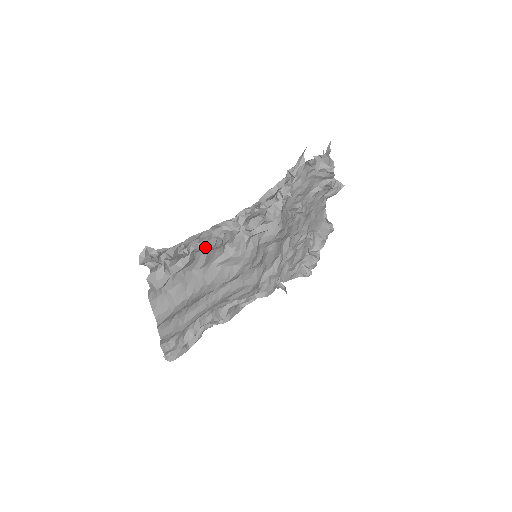
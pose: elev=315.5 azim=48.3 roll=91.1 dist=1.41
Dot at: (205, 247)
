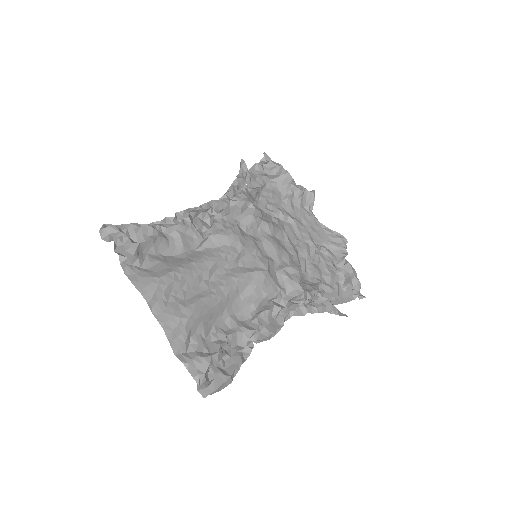
Dot at: (173, 225)
